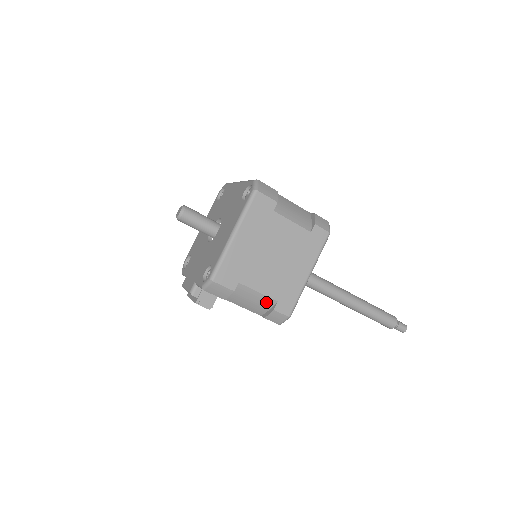
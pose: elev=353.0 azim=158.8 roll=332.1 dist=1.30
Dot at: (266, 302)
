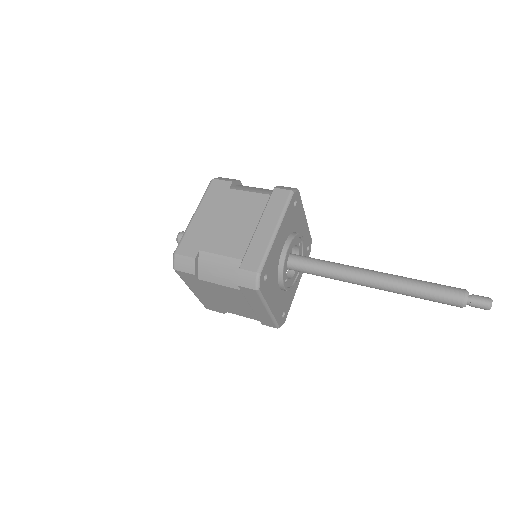
Dot at: occluded
